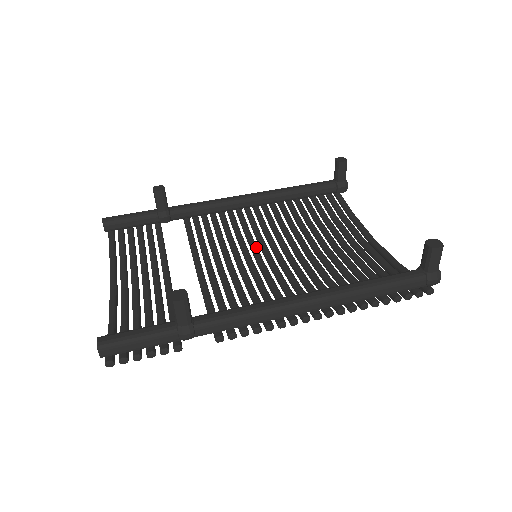
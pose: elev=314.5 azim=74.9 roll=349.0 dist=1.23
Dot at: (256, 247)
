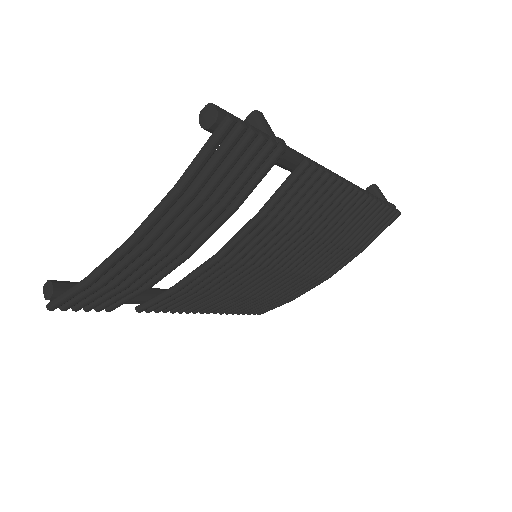
Dot at: occluded
